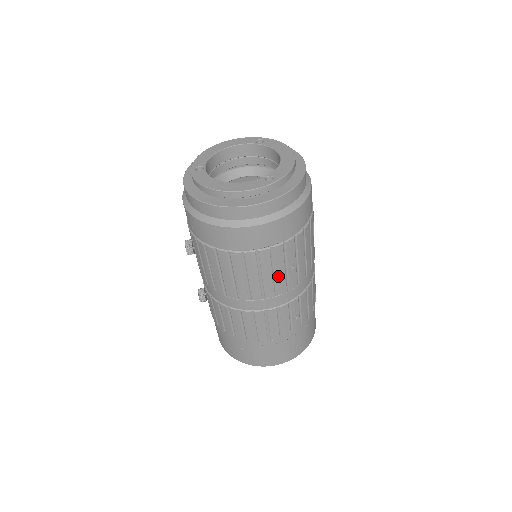
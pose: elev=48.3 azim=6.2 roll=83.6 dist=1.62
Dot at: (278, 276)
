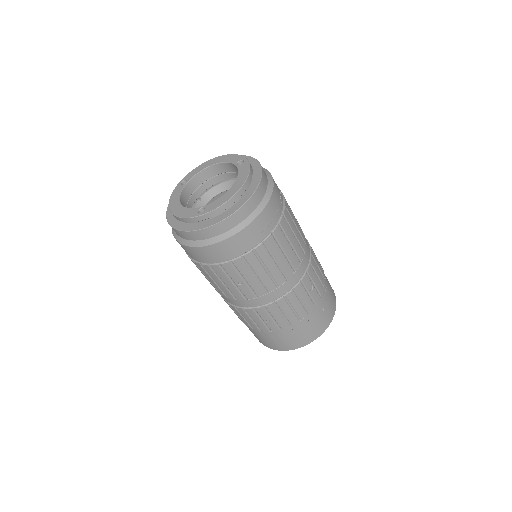
Dot at: (229, 286)
